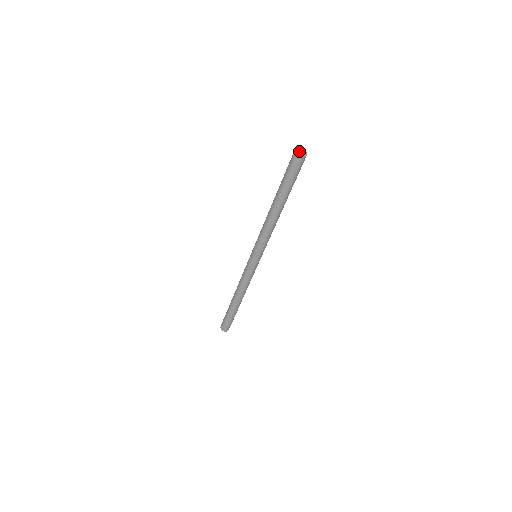
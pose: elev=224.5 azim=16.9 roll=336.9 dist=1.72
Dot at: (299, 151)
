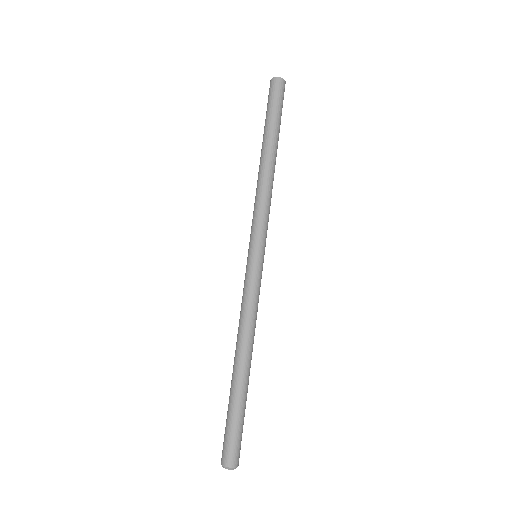
Dot at: occluded
